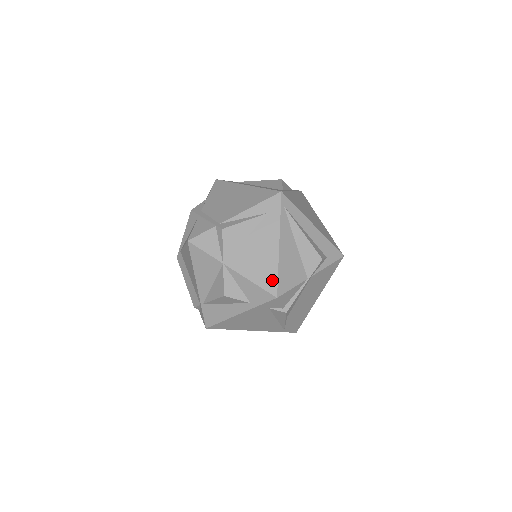
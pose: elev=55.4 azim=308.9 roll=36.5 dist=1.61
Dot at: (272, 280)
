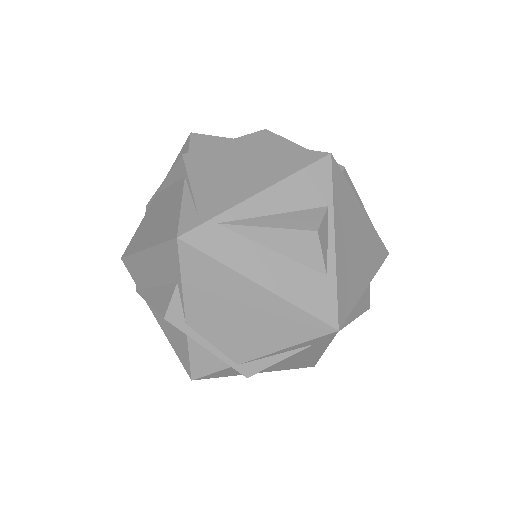
Dot at: (310, 364)
